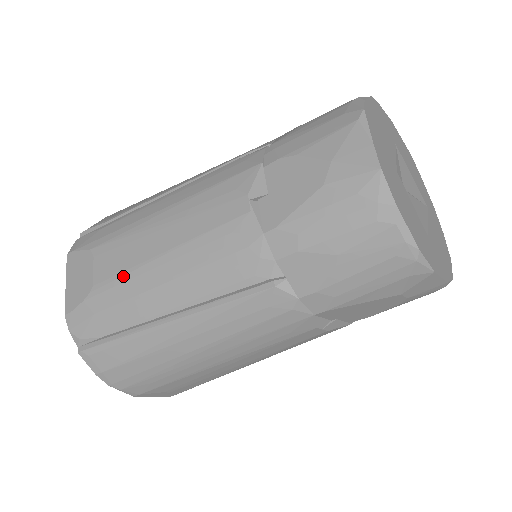
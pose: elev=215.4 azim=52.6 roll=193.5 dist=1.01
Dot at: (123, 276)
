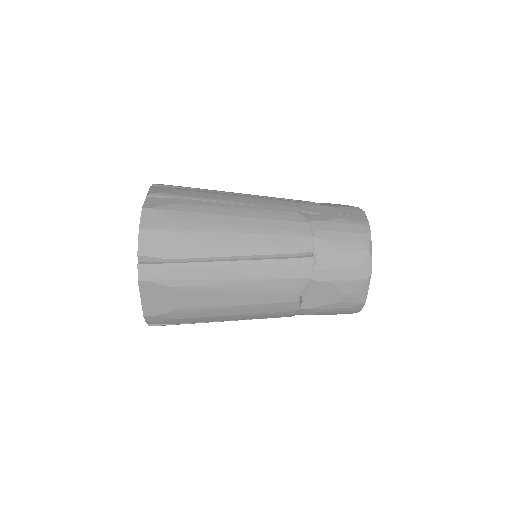
Dot at: (202, 309)
